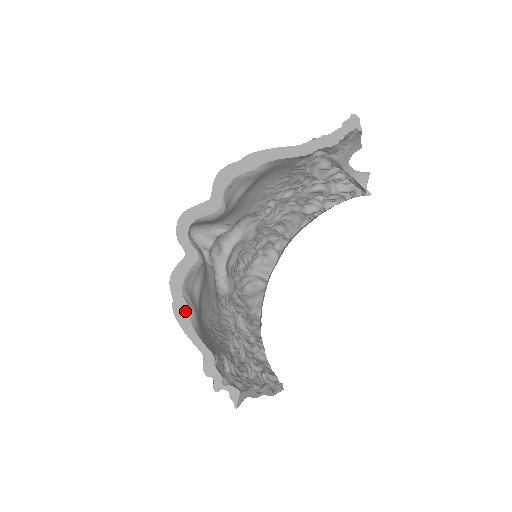
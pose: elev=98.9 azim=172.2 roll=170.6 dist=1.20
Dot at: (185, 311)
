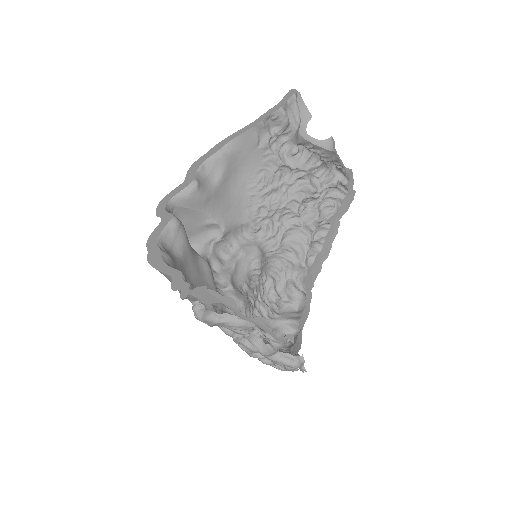
Dot at: (158, 254)
